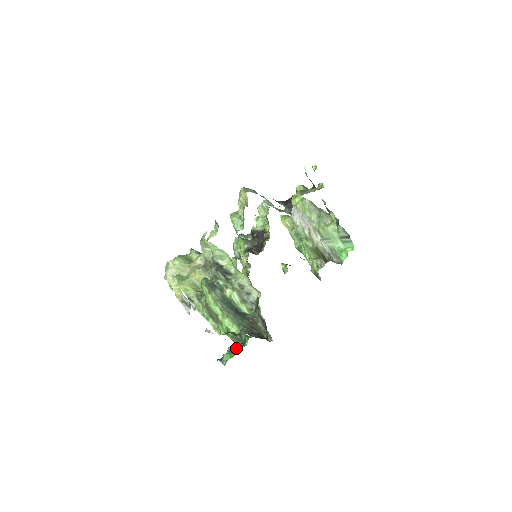
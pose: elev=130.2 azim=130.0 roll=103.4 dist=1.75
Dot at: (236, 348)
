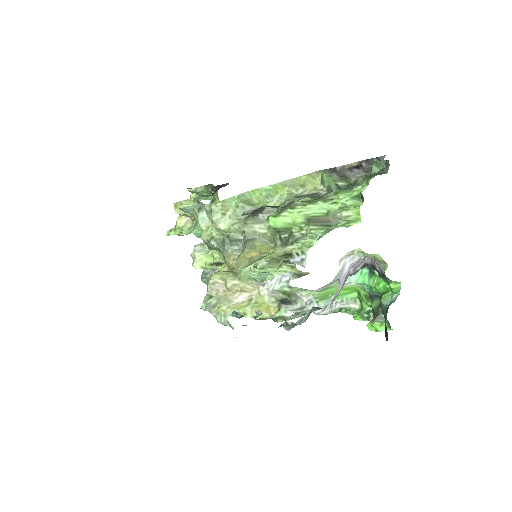
Dot at: (375, 286)
